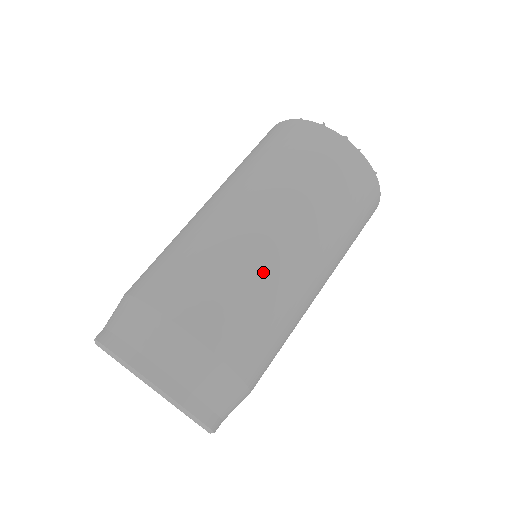
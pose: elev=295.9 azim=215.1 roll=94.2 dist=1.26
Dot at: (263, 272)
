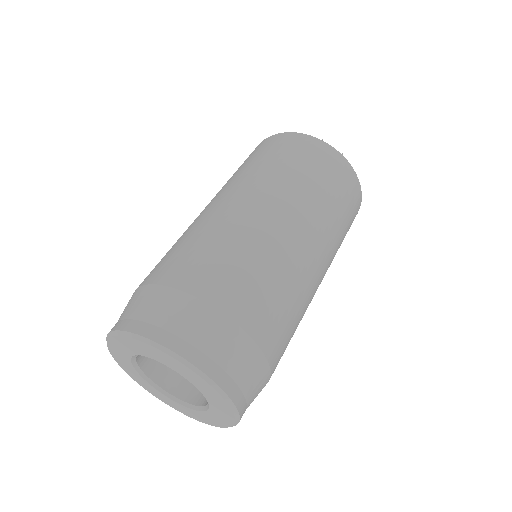
Dot at: (216, 225)
